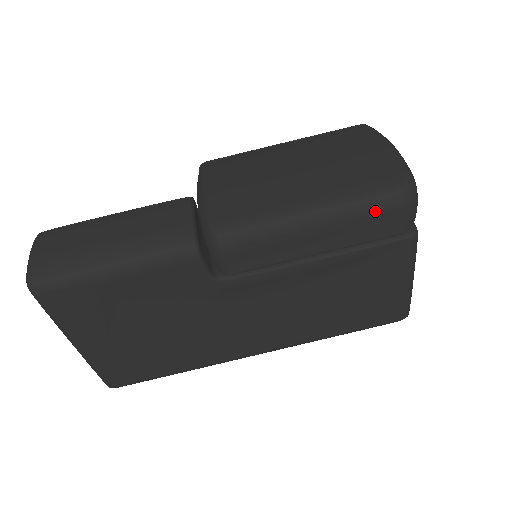
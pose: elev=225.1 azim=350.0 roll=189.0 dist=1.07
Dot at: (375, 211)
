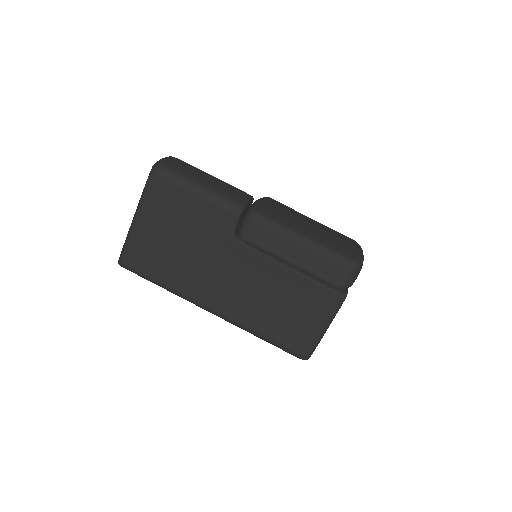
Dot at: (334, 261)
